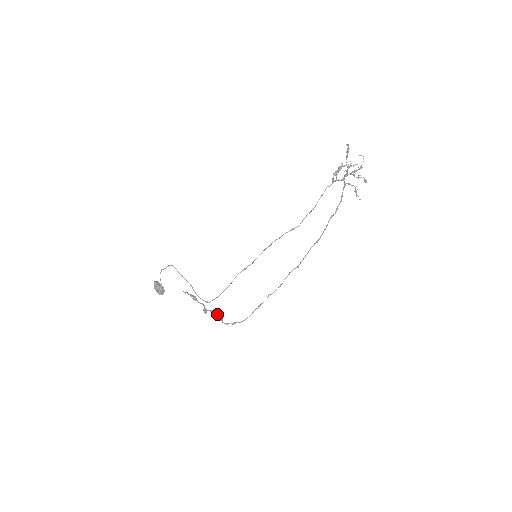
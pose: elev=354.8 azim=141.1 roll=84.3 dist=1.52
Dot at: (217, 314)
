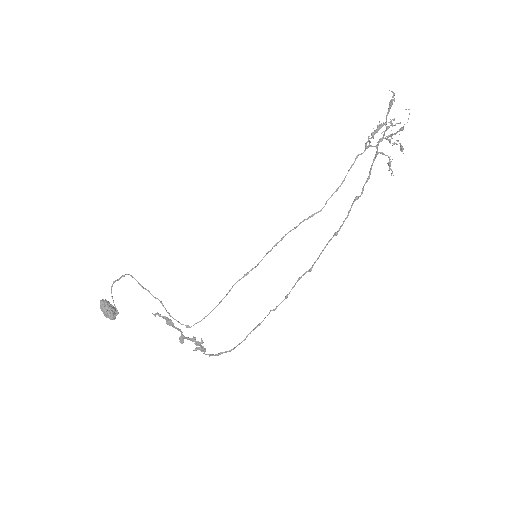
Dot at: (199, 343)
